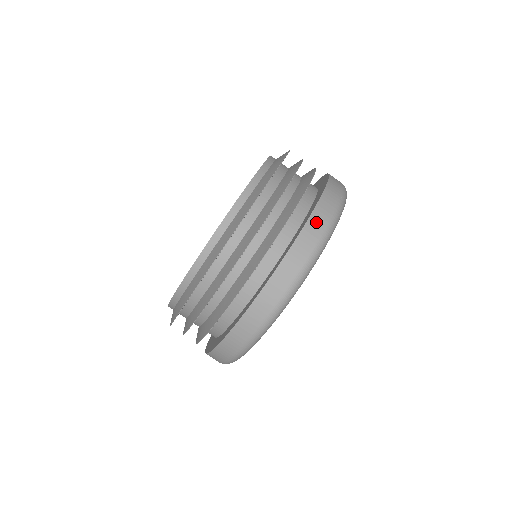
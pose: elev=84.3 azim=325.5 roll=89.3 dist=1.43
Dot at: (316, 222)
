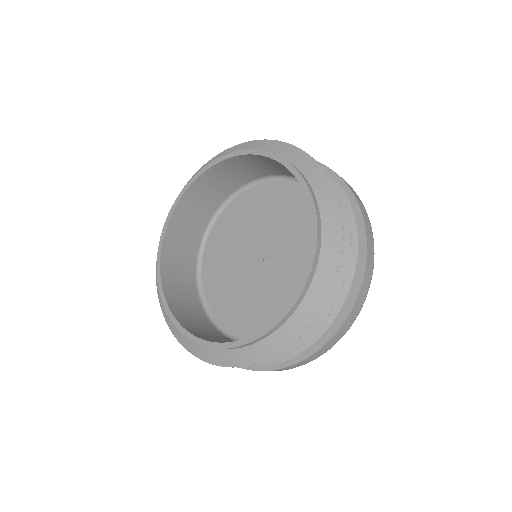
Dot at: (335, 339)
